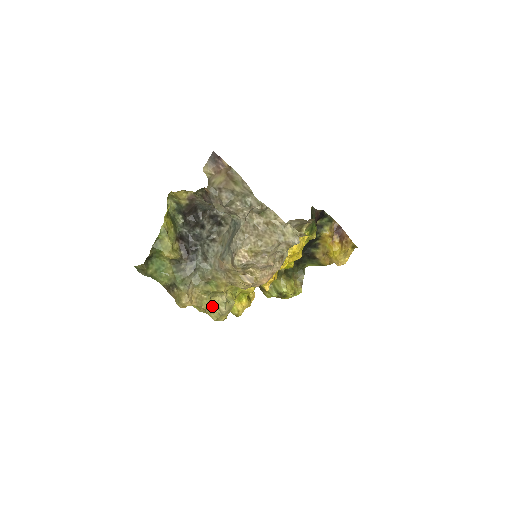
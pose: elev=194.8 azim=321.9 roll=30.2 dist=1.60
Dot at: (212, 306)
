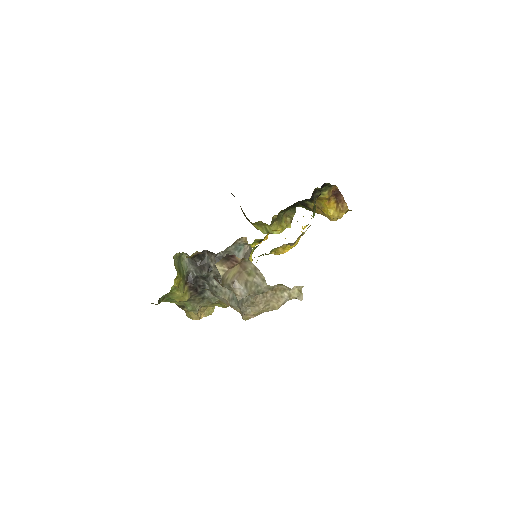
Dot at: occluded
